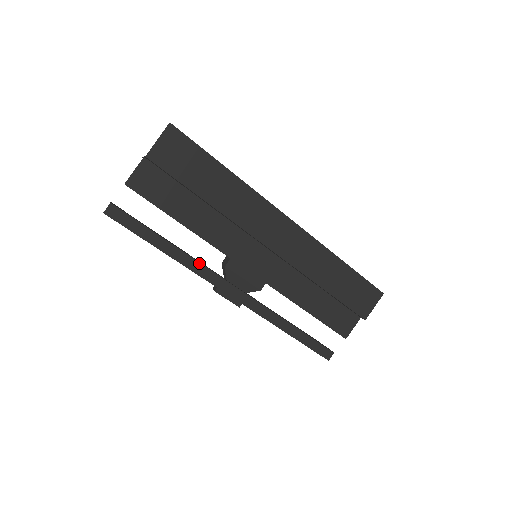
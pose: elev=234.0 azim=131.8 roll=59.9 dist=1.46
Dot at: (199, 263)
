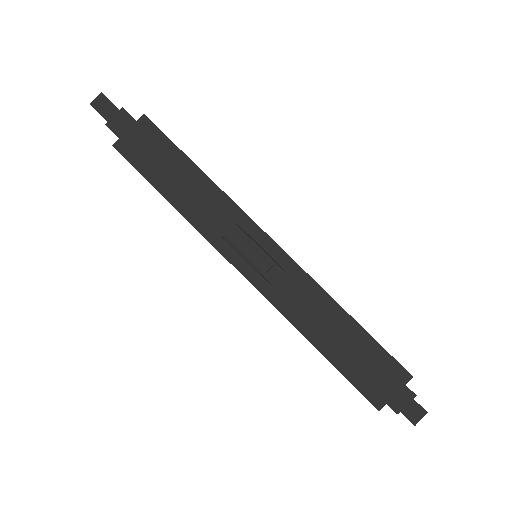
Dot at: occluded
